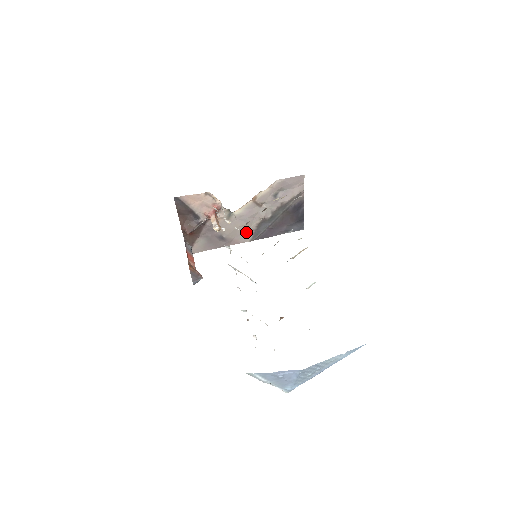
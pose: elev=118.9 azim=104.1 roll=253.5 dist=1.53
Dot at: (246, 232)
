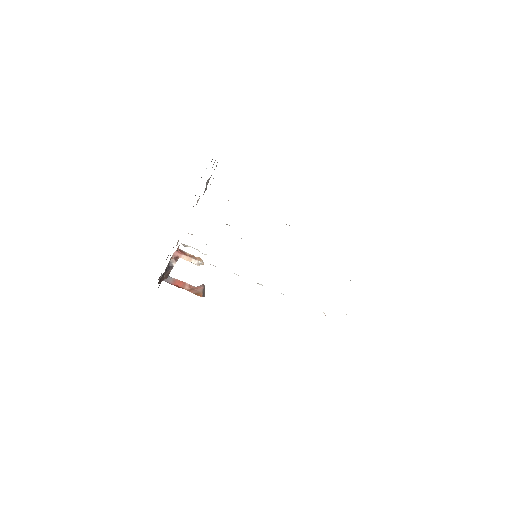
Dot at: occluded
